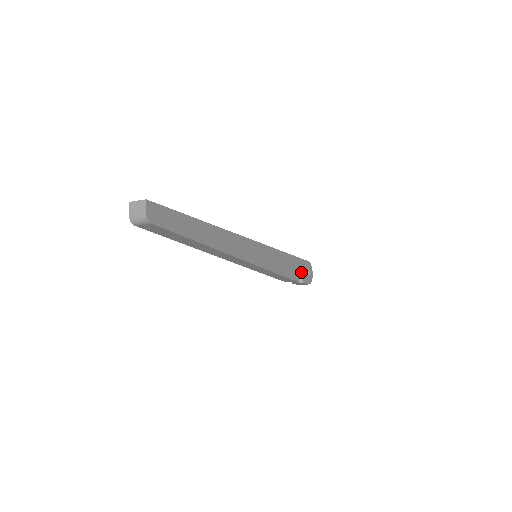
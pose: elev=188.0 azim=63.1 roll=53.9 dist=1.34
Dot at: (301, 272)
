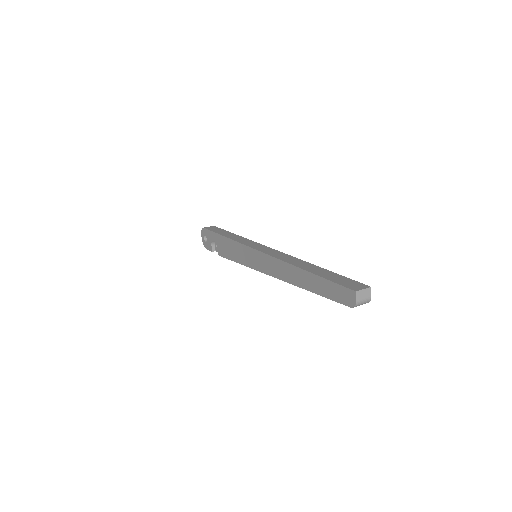
Dot at: occluded
